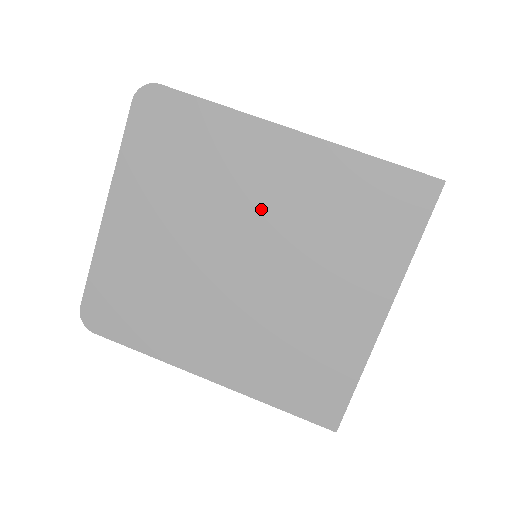
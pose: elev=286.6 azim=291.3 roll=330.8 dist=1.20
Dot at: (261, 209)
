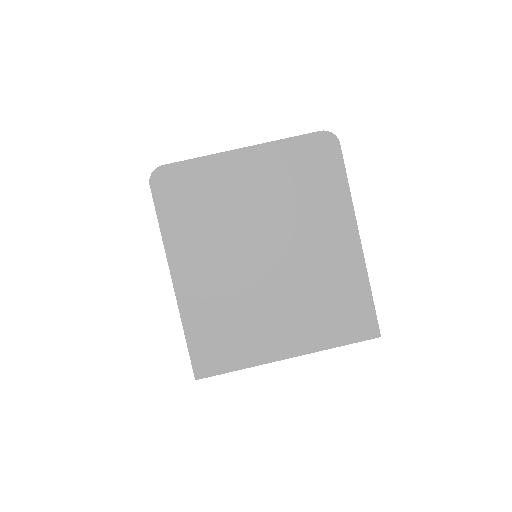
Dot at: (305, 247)
